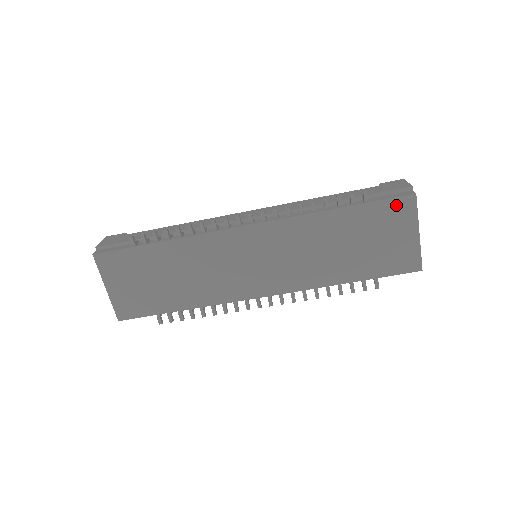
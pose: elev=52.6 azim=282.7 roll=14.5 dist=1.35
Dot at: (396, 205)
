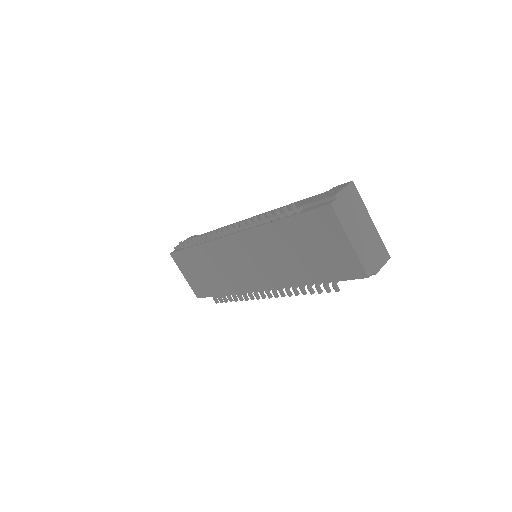
Dot at: (319, 215)
